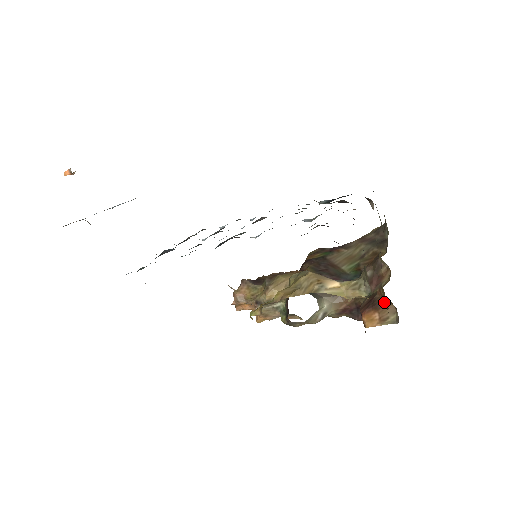
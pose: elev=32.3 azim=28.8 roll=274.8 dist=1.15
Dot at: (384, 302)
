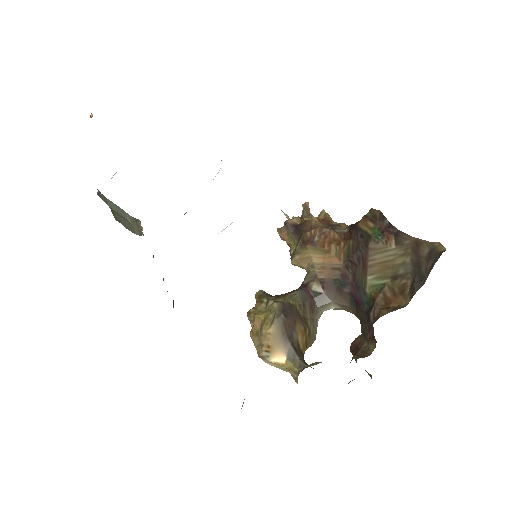
Dot at: occluded
